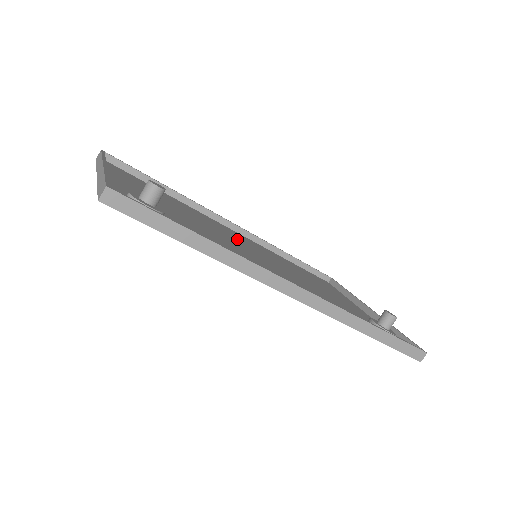
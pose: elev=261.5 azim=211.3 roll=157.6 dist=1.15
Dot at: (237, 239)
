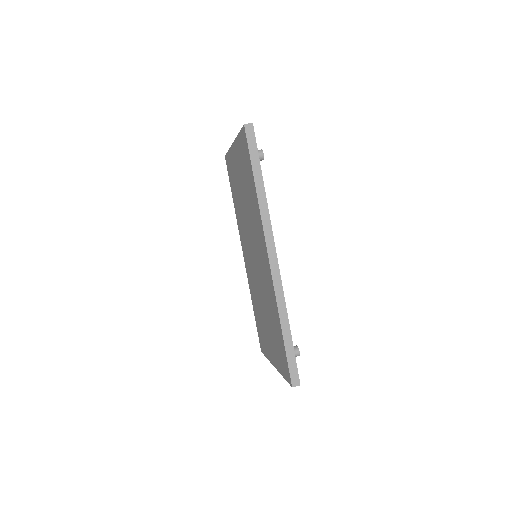
Dot at: occluded
